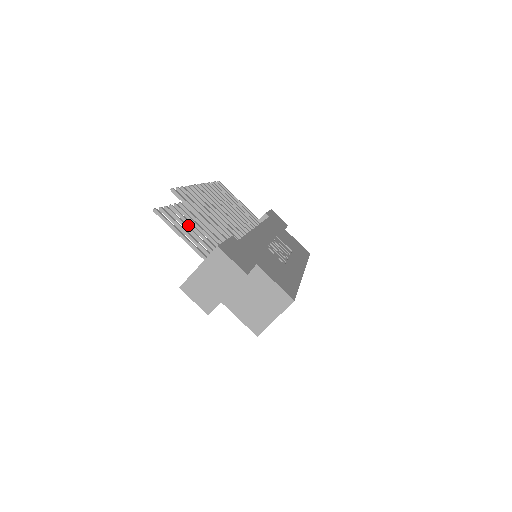
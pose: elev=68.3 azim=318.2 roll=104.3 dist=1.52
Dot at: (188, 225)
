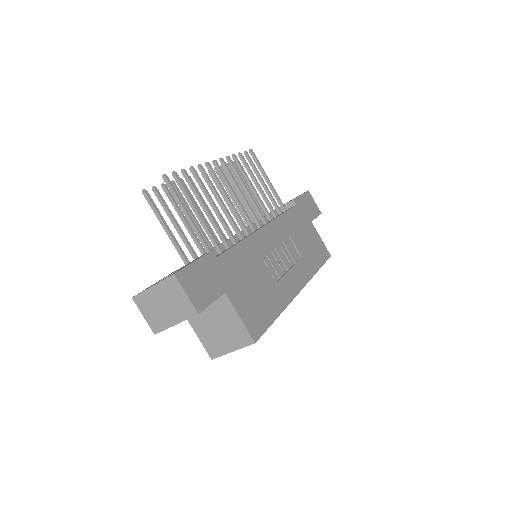
Dot at: occluded
